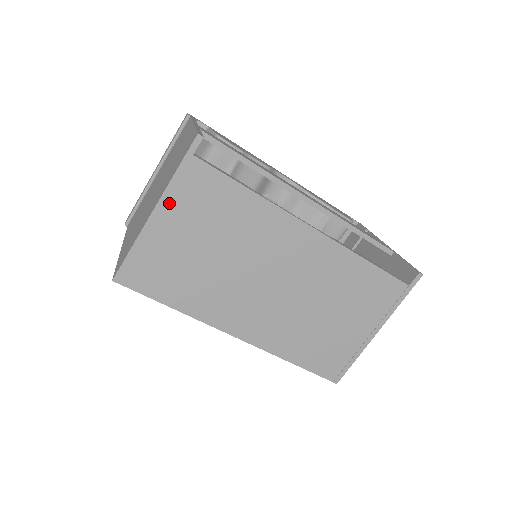
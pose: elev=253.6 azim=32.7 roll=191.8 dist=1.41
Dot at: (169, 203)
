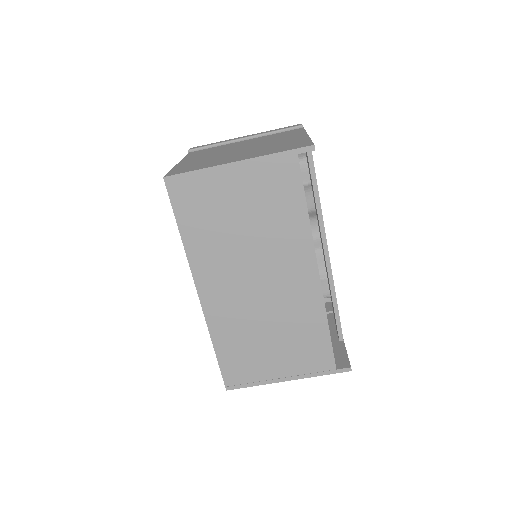
Dot at: (252, 167)
